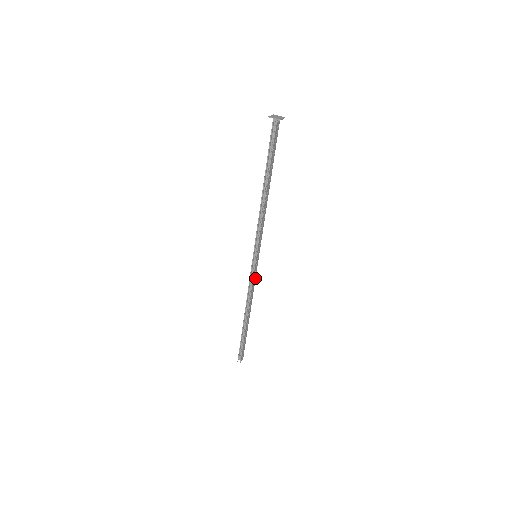
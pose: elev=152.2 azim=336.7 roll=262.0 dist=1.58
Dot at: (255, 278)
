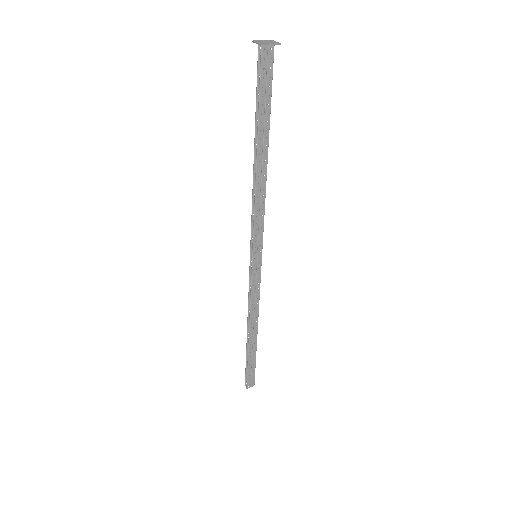
Dot at: (259, 287)
